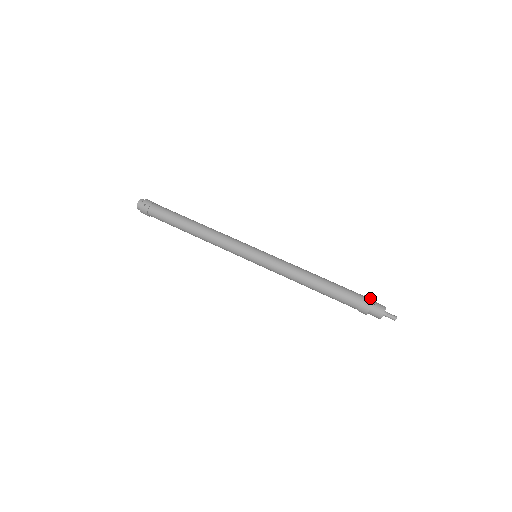
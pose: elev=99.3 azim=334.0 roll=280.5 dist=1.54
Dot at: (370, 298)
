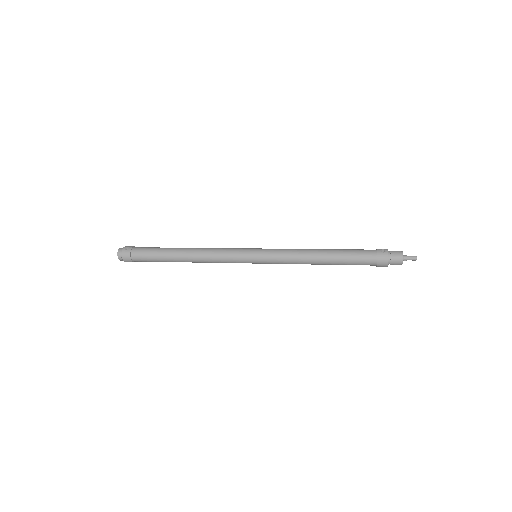
Dot at: (383, 249)
